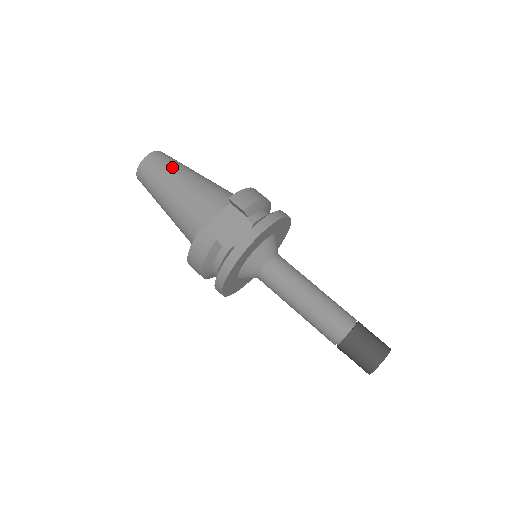
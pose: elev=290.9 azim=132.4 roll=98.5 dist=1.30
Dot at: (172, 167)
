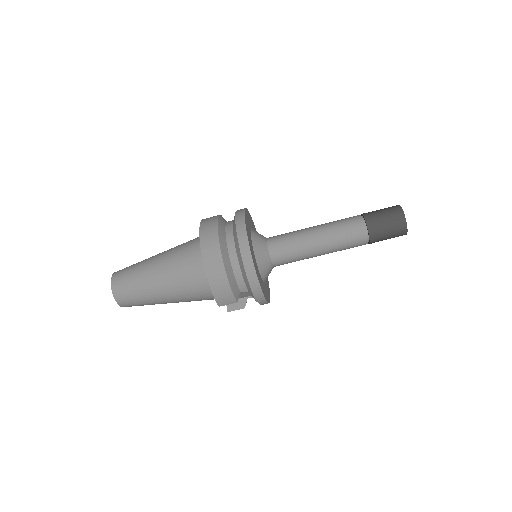
Dot at: (145, 301)
